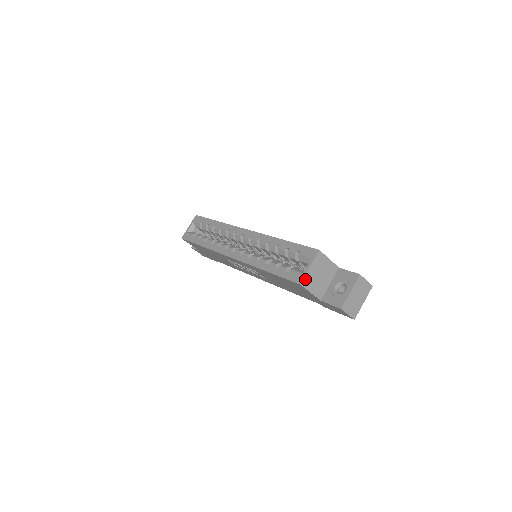
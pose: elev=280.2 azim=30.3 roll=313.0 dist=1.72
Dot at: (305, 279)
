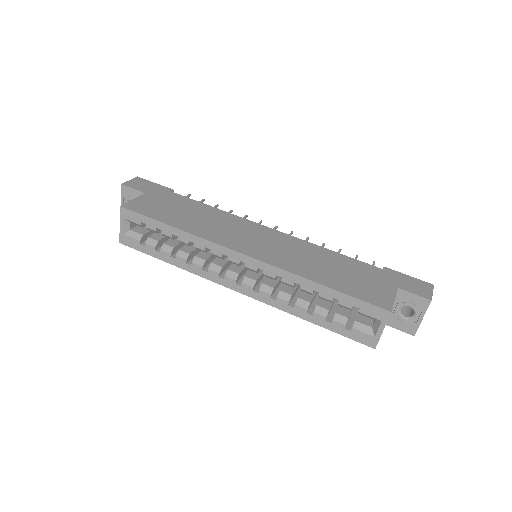
Dot at: (378, 340)
